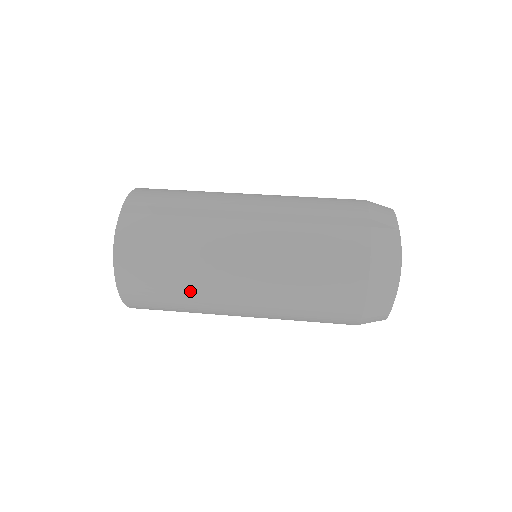
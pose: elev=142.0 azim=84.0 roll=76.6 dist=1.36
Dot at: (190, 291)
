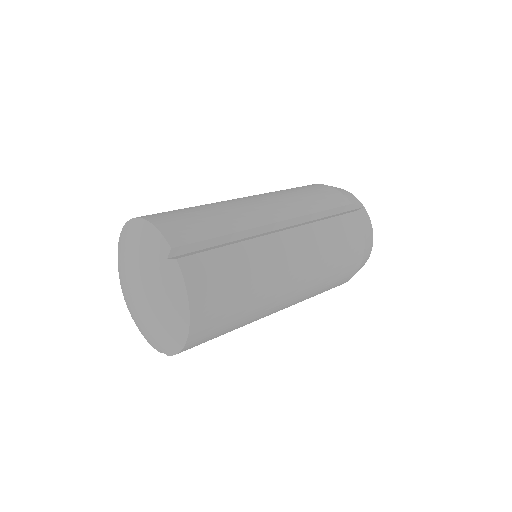
Dot at: (252, 314)
